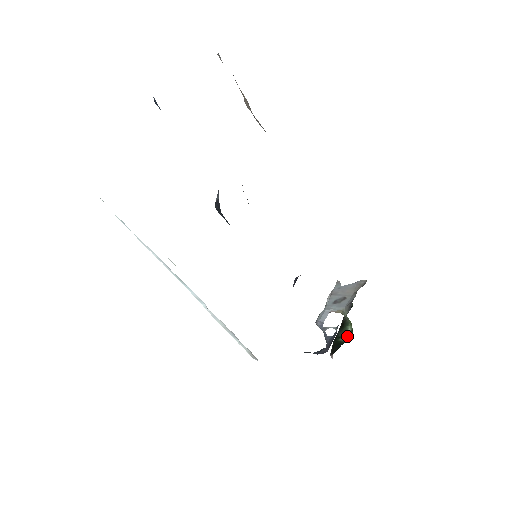
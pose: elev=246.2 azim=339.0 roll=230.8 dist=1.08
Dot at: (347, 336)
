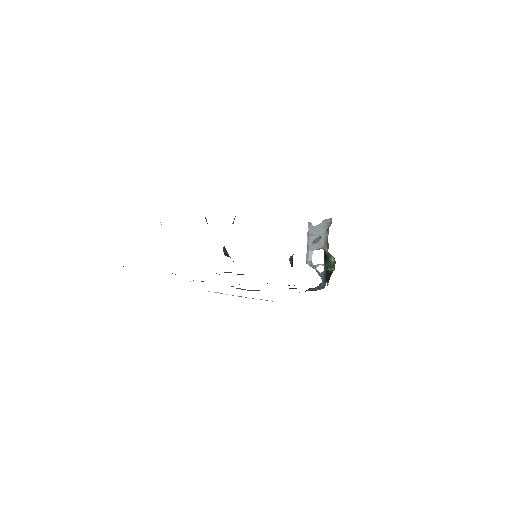
Dot at: (333, 266)
